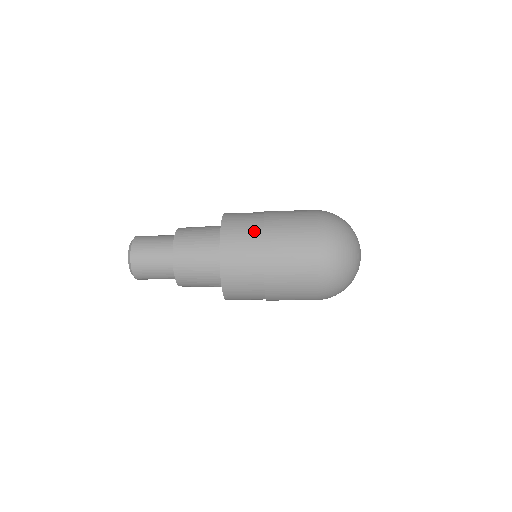
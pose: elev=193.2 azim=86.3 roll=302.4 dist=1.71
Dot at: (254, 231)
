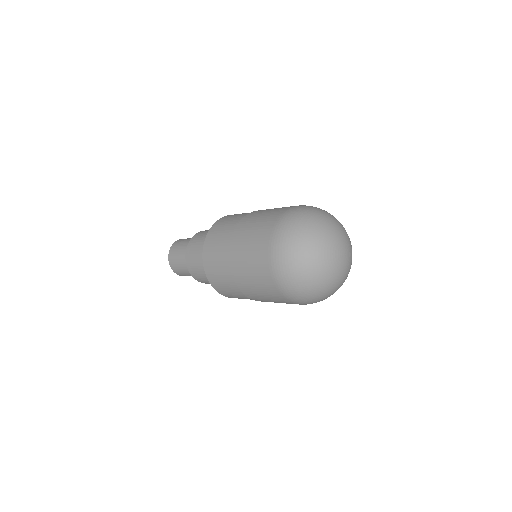
Dot at: (224, 263)
